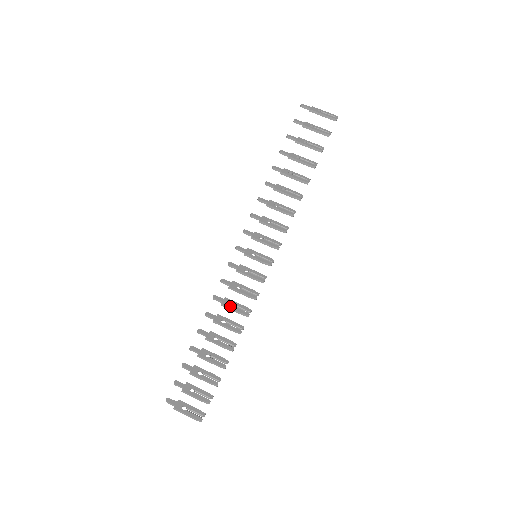
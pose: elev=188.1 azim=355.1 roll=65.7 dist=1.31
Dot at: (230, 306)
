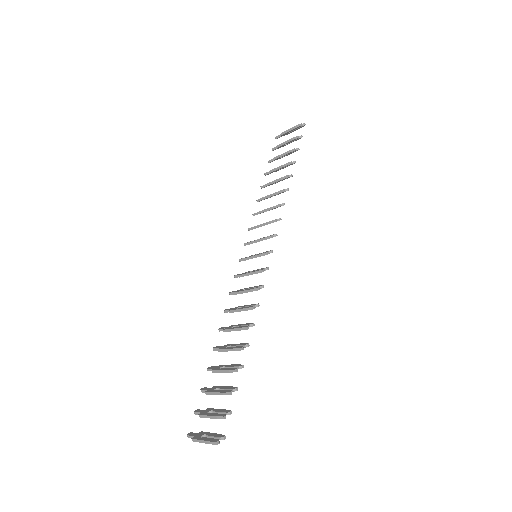
Dot at: (237, 309)
